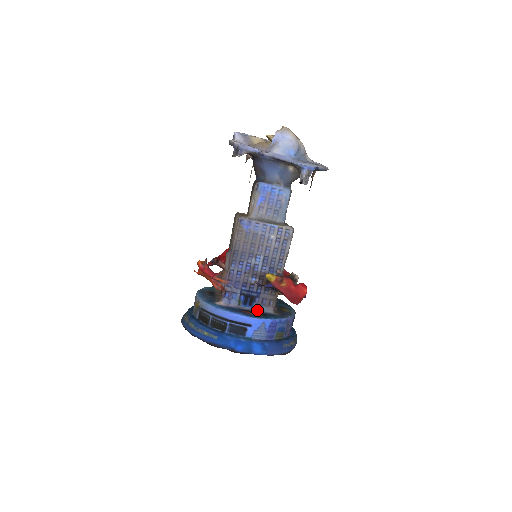
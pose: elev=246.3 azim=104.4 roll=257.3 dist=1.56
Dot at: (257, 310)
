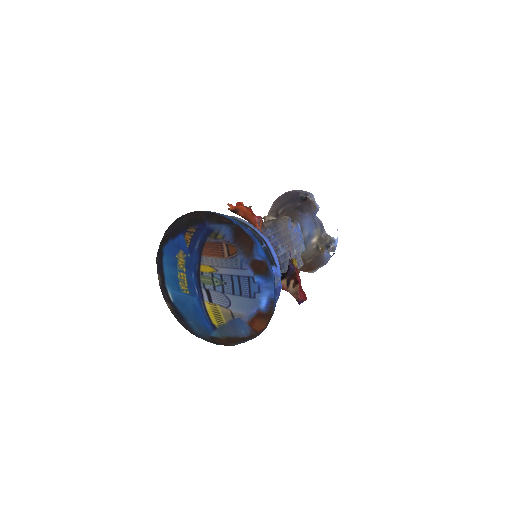
Dot at: occluded
